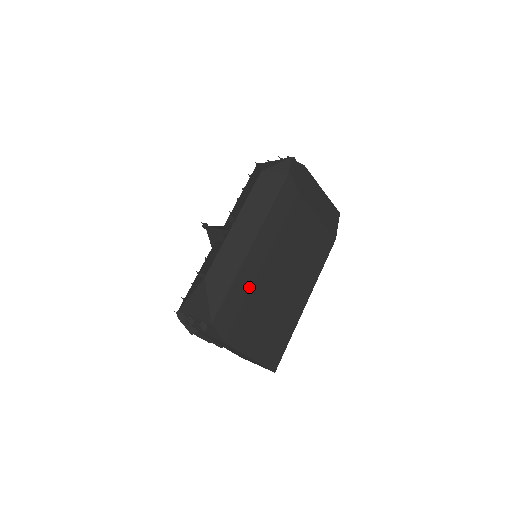
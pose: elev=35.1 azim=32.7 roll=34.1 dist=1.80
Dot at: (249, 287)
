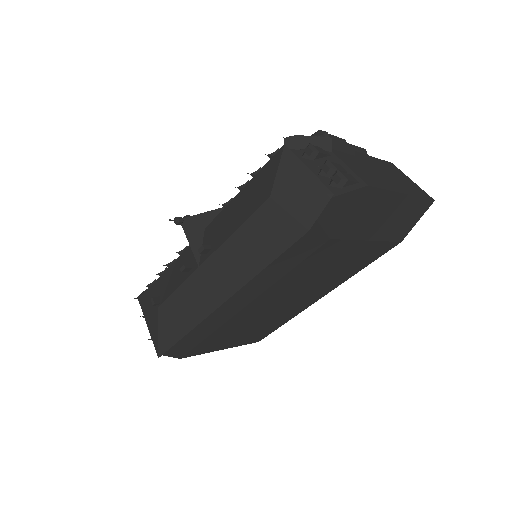
Dot at: (217, 326)
